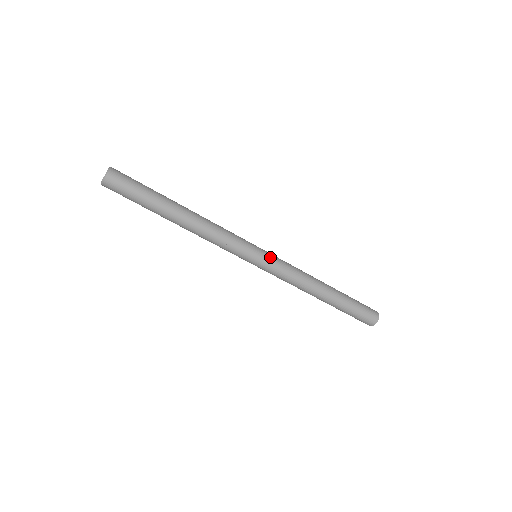
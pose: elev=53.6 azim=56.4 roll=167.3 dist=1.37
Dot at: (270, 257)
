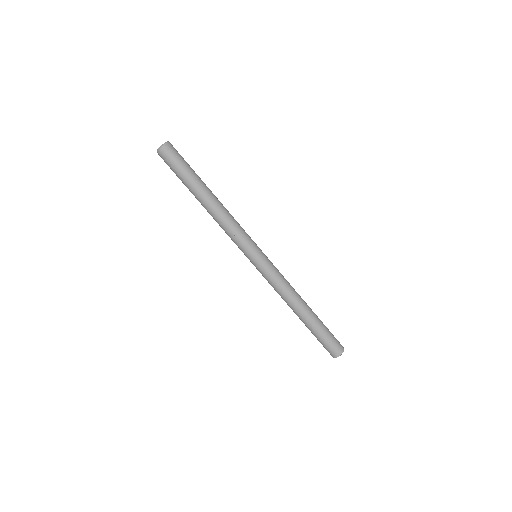
Dot at: (267, 261)
